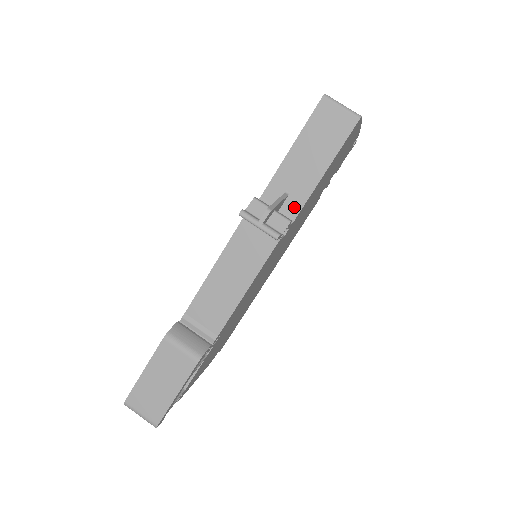
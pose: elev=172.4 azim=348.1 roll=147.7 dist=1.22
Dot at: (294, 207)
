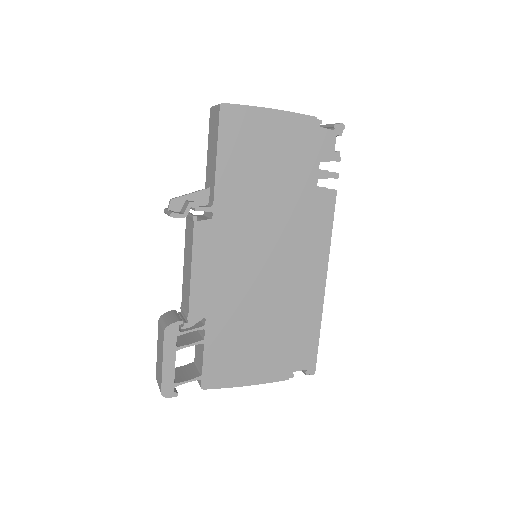
Dot at: (212, 194)
